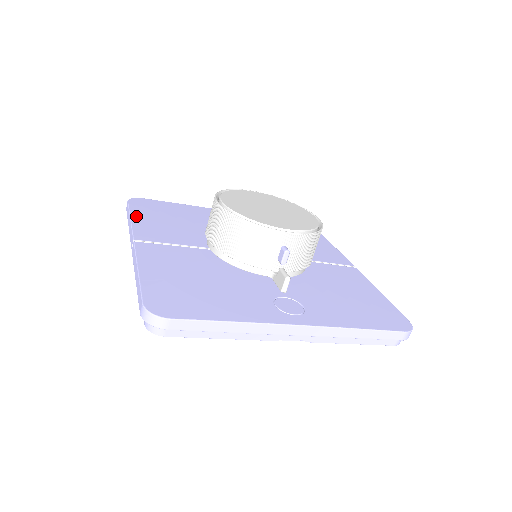
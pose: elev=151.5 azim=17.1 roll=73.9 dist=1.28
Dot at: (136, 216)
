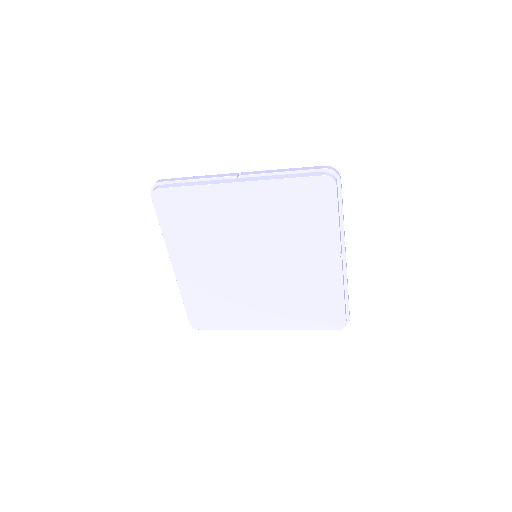
Dot at: occluded
